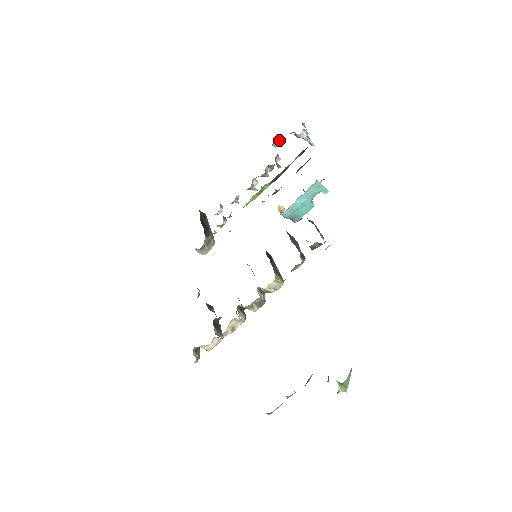
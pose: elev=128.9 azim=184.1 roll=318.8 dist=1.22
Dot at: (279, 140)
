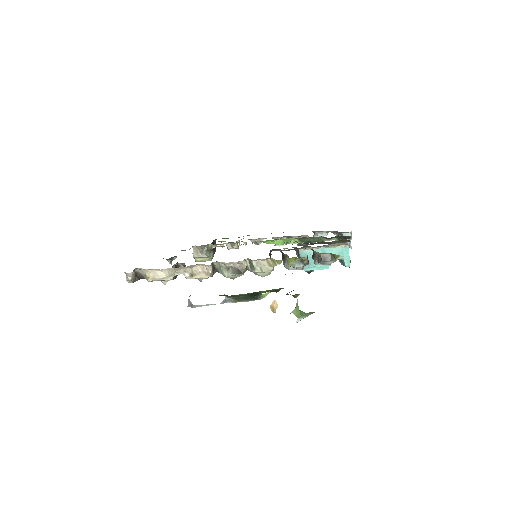
Dot at: (323, 233)
